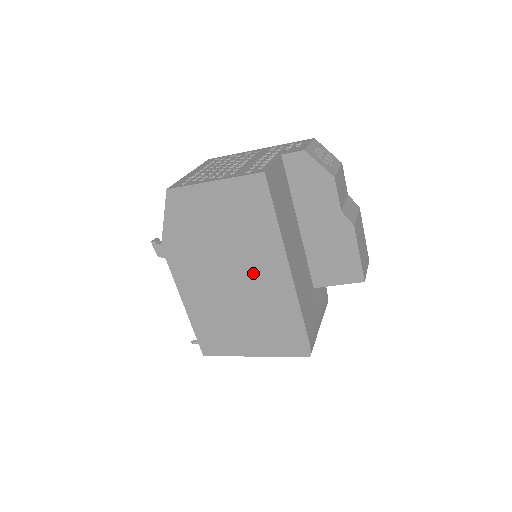
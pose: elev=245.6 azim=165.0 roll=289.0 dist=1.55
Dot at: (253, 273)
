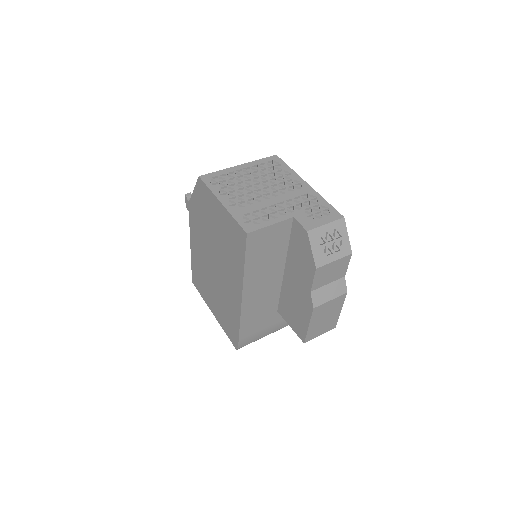
Dot at: (225, 276)
